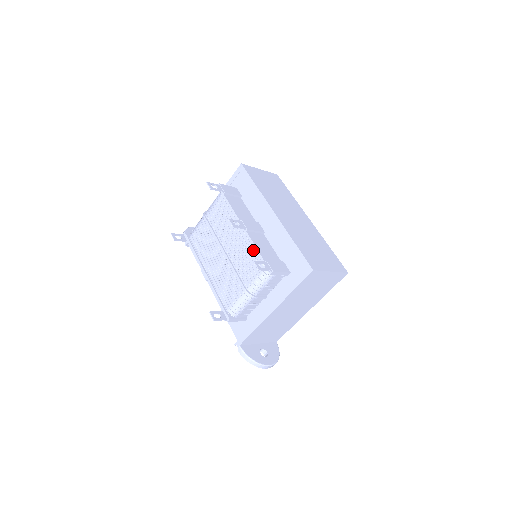
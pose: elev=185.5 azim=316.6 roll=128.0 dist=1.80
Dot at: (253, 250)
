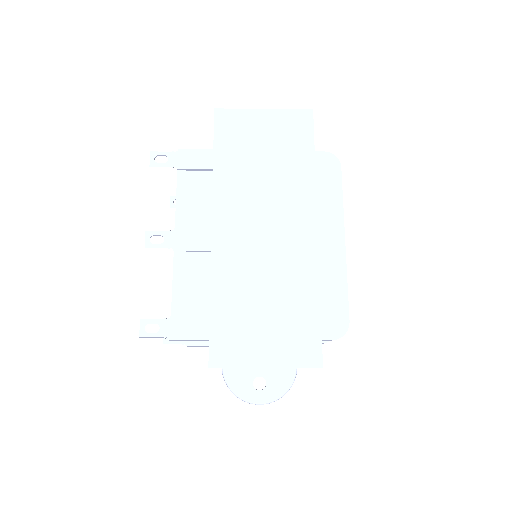
Dot at: occluded
